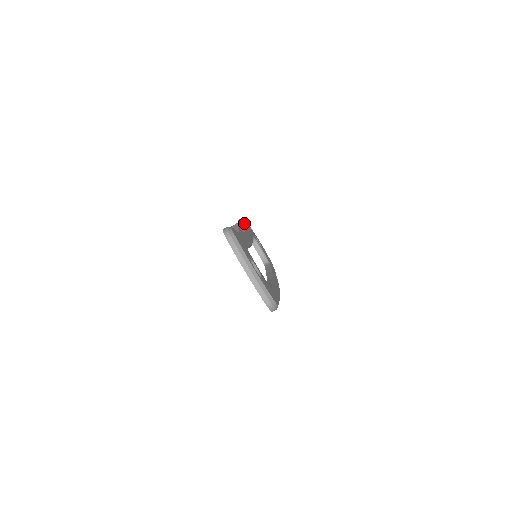
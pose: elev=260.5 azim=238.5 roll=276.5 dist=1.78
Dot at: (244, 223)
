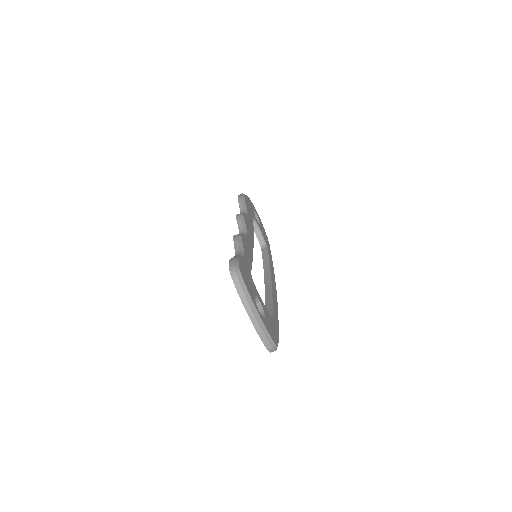
Dot at: (245, 204)
